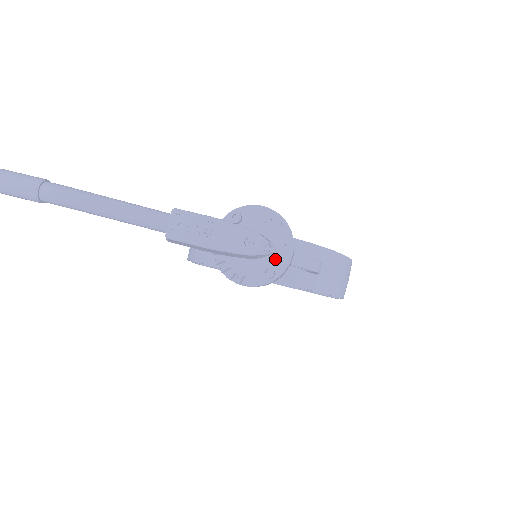
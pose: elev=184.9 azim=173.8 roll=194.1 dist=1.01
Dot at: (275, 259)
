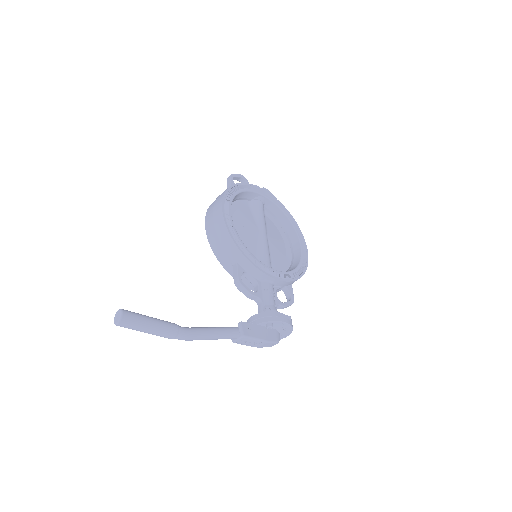
Dot at: occluded
